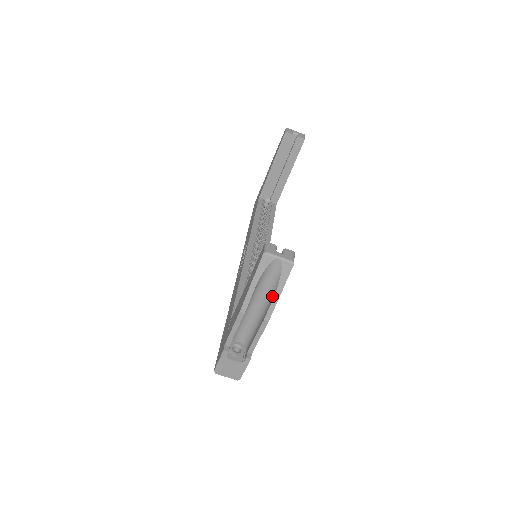
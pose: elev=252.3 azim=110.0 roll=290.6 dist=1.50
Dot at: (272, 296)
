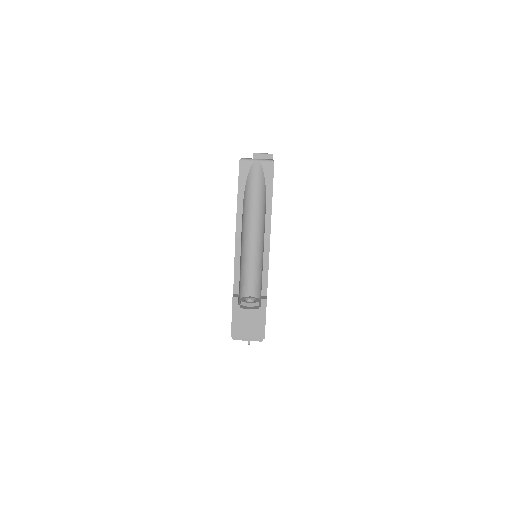
Dot at: (264, 209)
